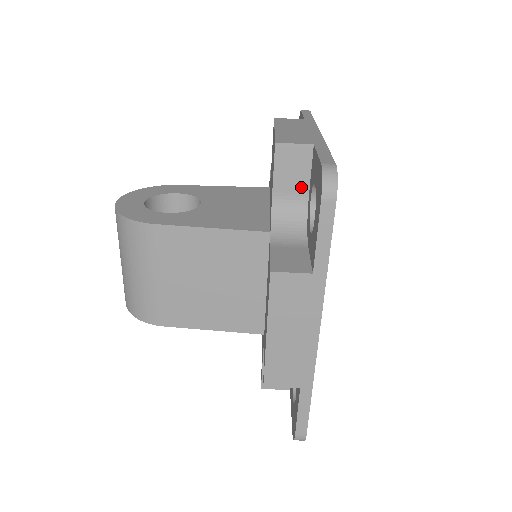
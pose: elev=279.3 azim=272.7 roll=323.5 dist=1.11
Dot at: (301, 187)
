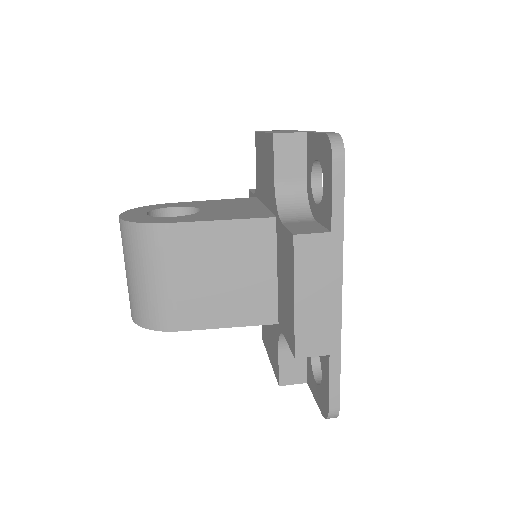
Dot at: (299, 172)
